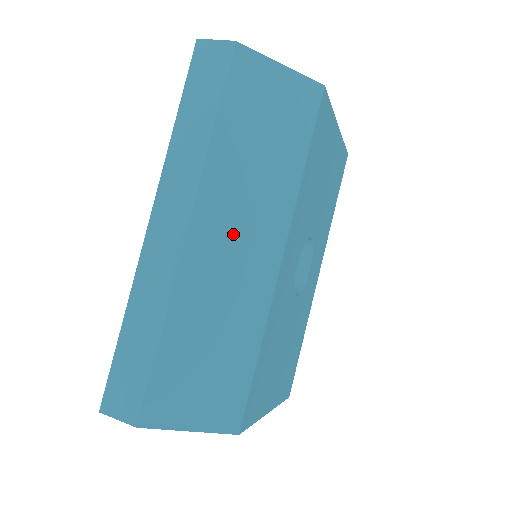
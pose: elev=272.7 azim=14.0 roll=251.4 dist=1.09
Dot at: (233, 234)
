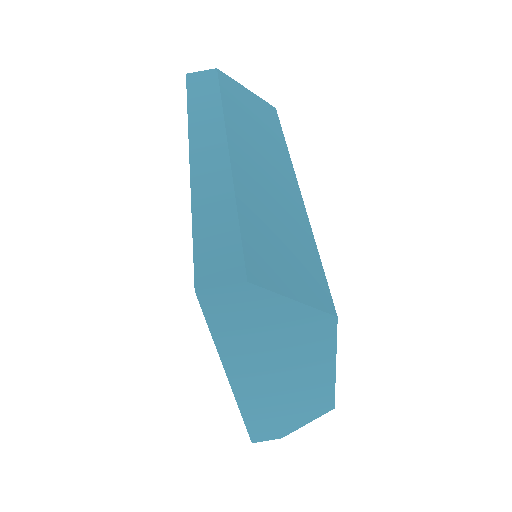
Dot at: (260, 162)
